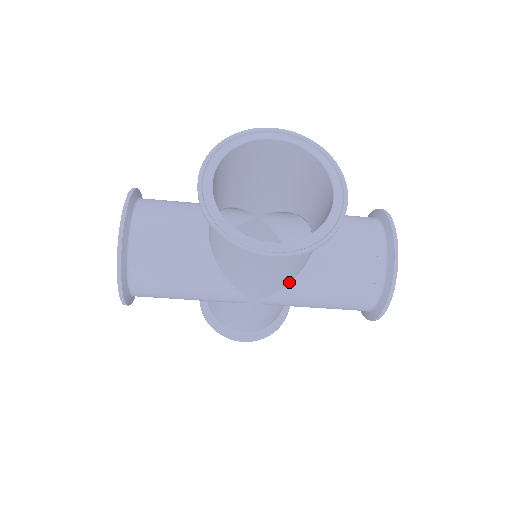
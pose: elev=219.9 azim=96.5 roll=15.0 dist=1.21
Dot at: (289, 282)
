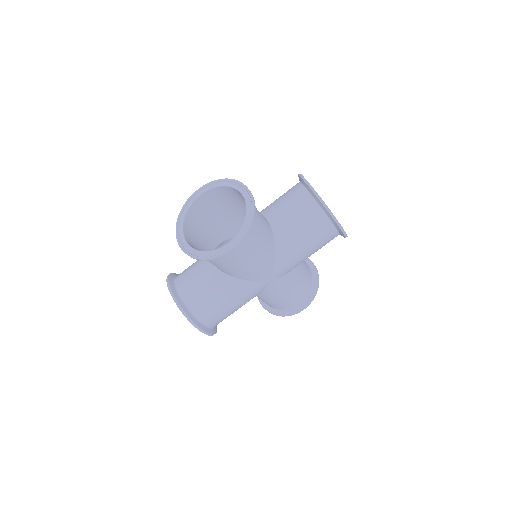
Dot at: (274, 255)
